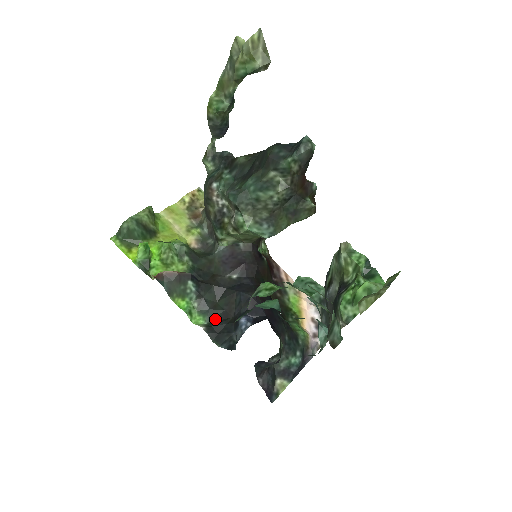
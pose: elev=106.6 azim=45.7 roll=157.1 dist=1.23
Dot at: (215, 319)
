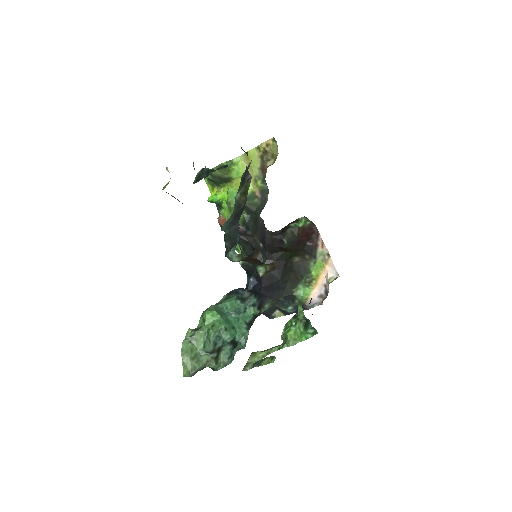
Dot at: occluded
